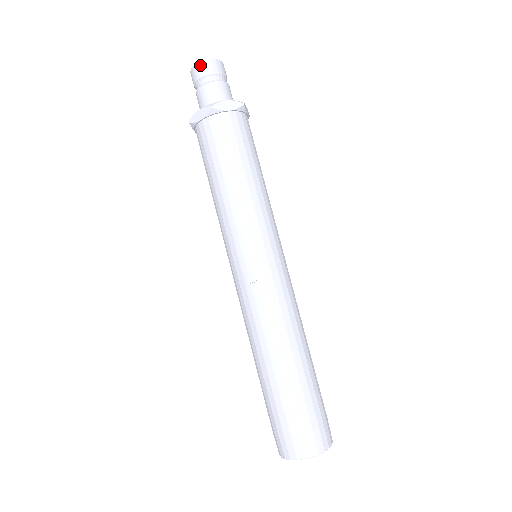
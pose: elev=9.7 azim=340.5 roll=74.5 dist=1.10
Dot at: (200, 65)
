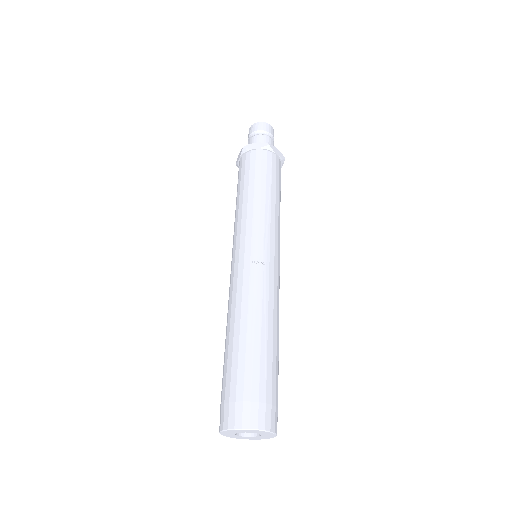
Dot at: (263, 124)
